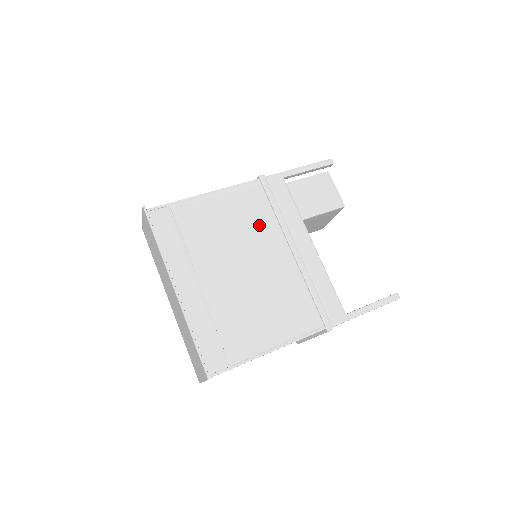
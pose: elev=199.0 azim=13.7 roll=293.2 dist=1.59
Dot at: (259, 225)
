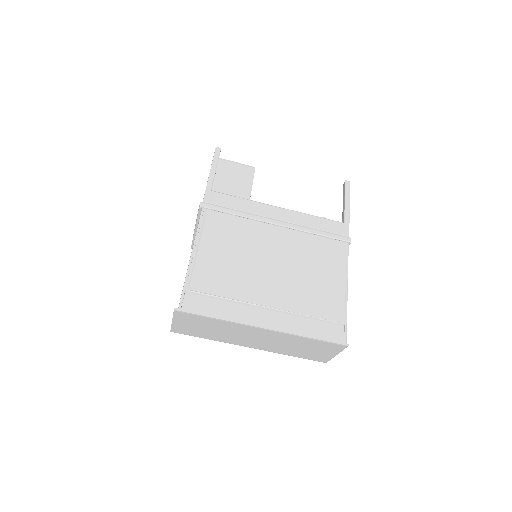
Dot at: (243, 234)
